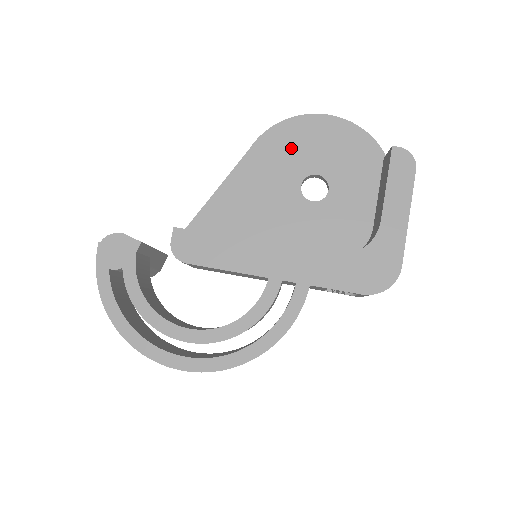
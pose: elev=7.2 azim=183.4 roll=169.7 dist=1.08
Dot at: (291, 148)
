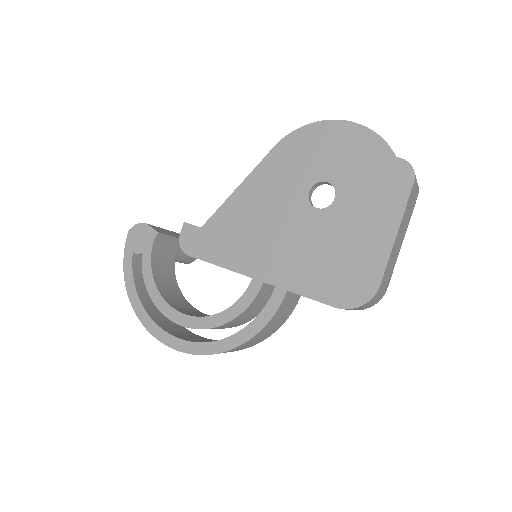
Dot at: (306, 154)
